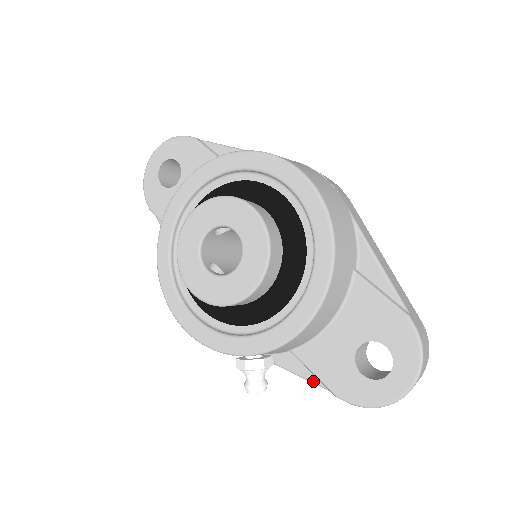
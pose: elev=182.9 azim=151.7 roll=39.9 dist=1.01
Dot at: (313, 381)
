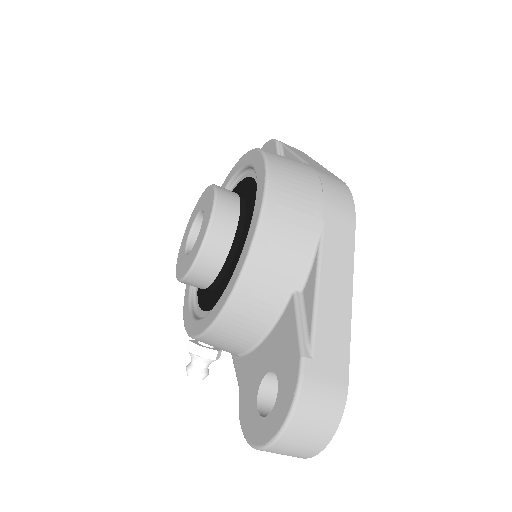
Dot at: occluded
